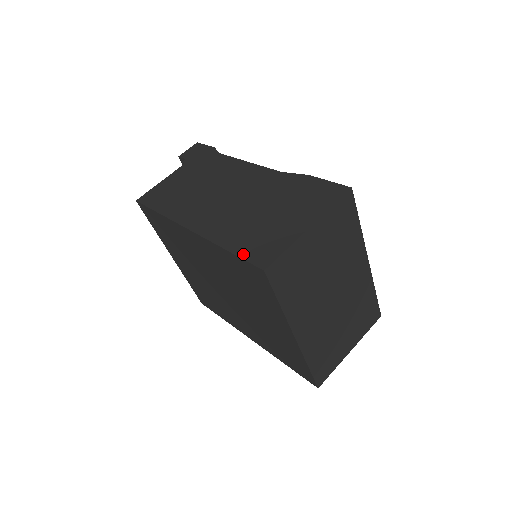
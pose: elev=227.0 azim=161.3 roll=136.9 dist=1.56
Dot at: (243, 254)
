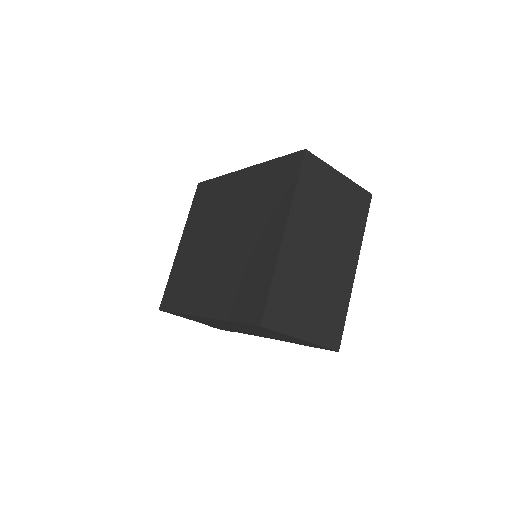
Dot at: occluded
